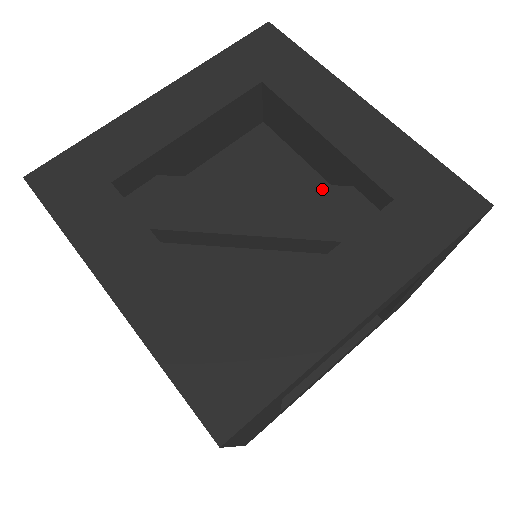
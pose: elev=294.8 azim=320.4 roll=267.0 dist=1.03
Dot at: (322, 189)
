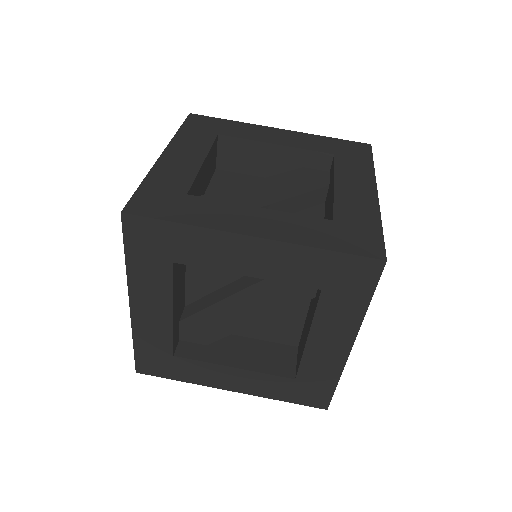
Dot at: occluded
